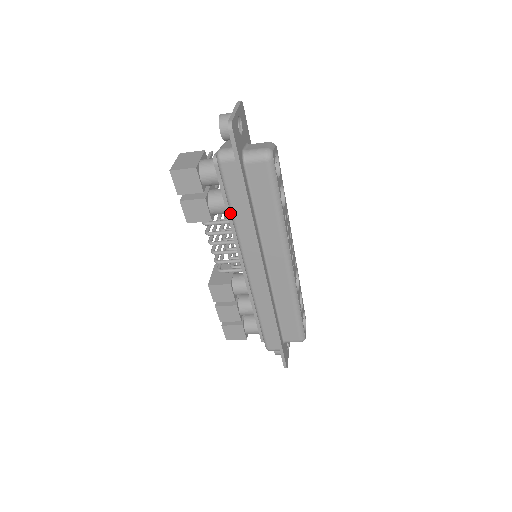
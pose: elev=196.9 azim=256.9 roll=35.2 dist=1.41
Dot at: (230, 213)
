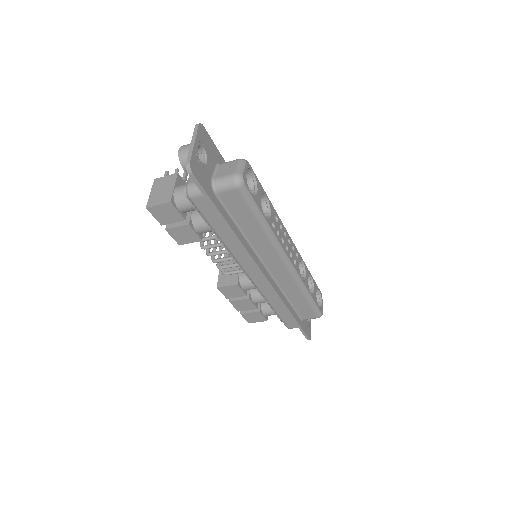
Dot at: occluded
